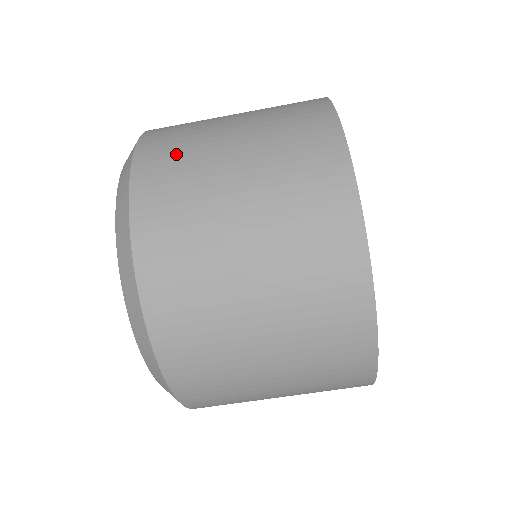
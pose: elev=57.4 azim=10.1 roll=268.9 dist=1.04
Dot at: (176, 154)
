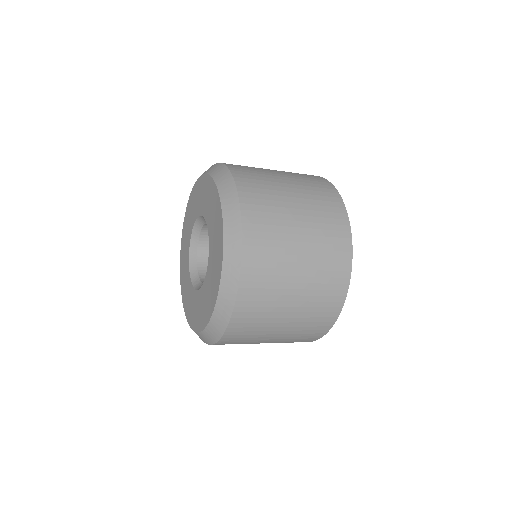
Dot at: occluded
